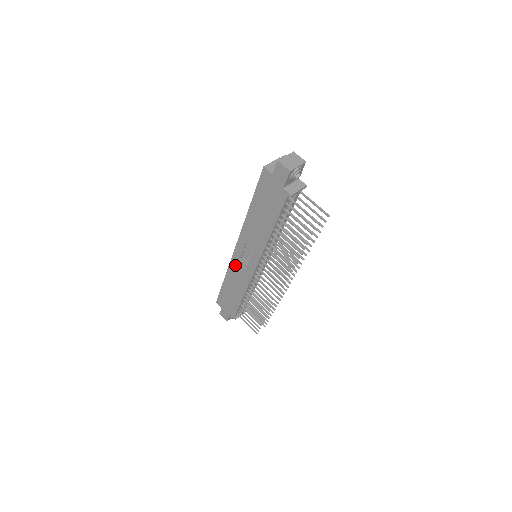
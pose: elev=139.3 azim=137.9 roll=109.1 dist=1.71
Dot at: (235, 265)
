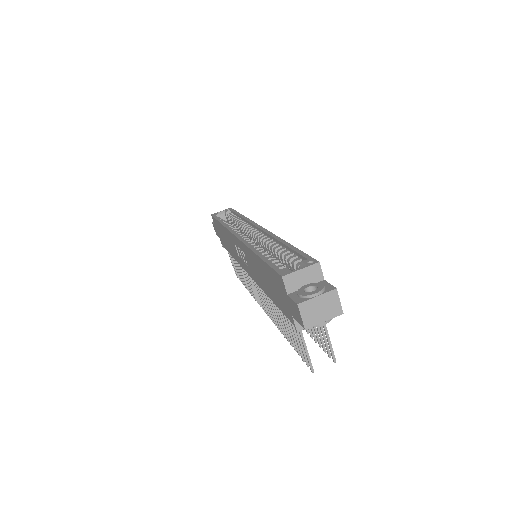
Dot at: (231, 238)
